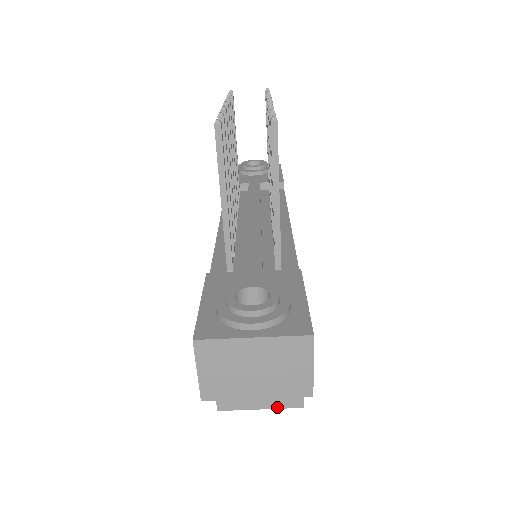
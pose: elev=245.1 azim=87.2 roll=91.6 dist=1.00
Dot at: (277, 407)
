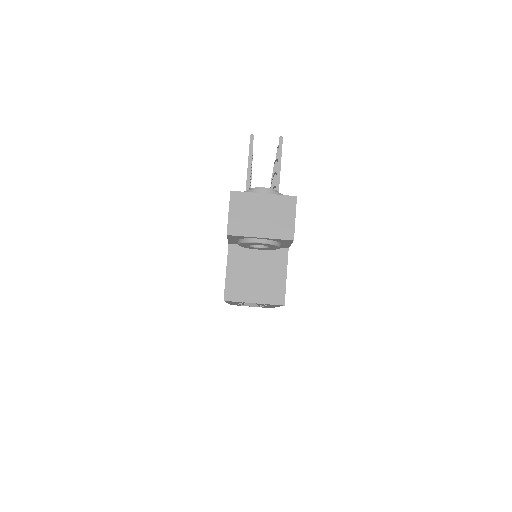
Dot at: (266, 303)
